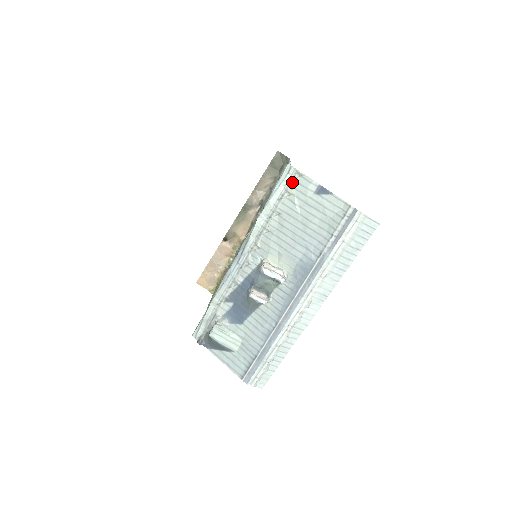
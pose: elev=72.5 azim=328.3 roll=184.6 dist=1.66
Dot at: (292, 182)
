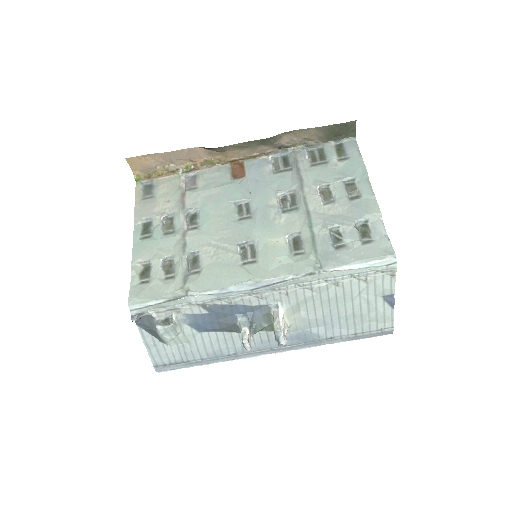
Dot at: (380, 274)
